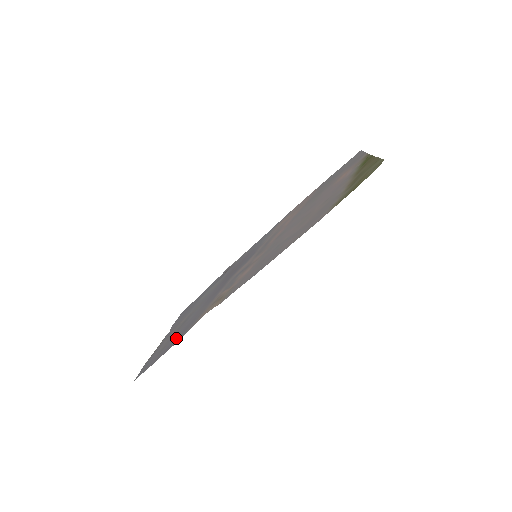
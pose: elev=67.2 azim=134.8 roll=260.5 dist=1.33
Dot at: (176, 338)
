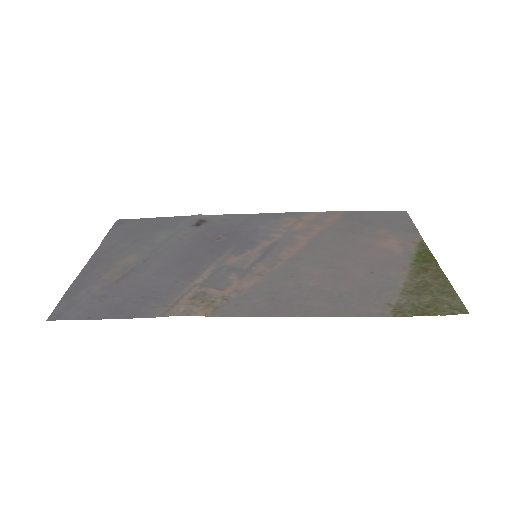
Dot at: (127, 302)
